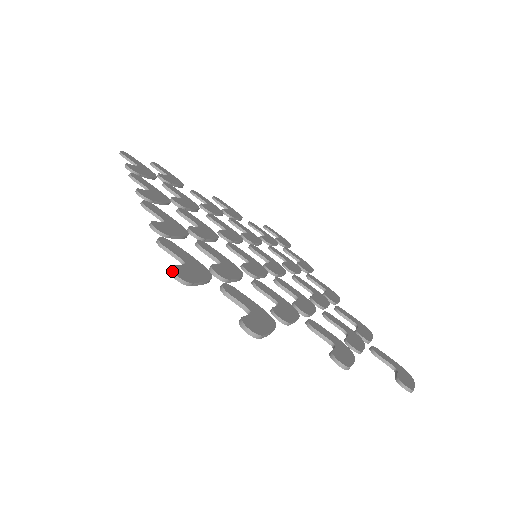
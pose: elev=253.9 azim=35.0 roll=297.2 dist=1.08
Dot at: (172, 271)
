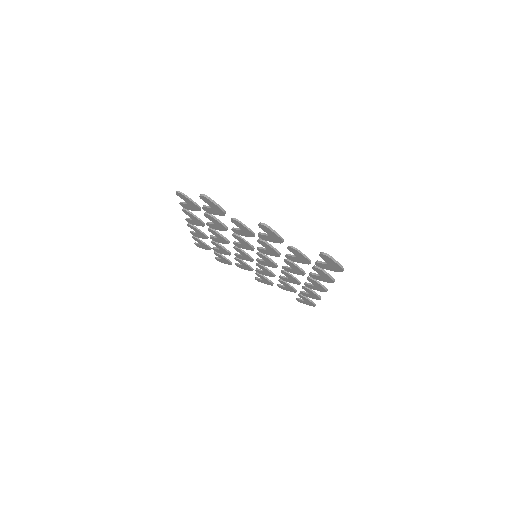
Dot at: (176, 191)
